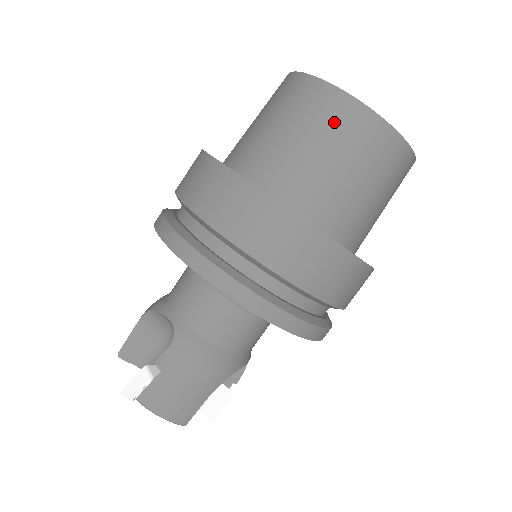
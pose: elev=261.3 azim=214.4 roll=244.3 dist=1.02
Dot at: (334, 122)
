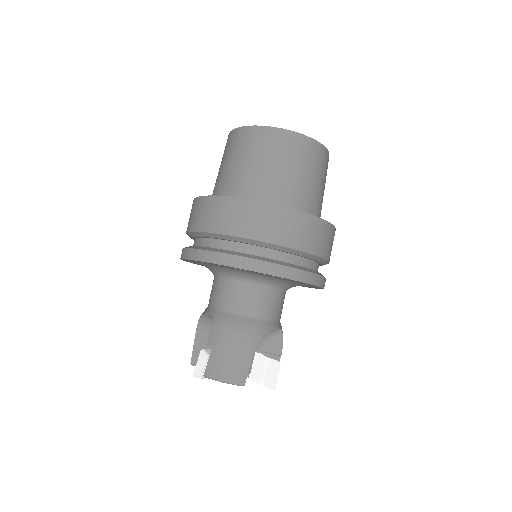
Dot at: (253, 144)
